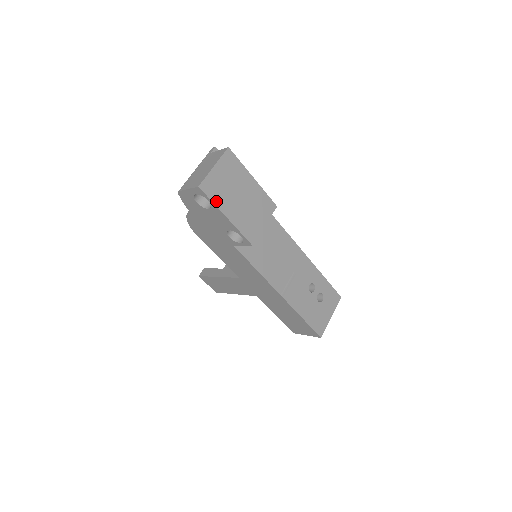
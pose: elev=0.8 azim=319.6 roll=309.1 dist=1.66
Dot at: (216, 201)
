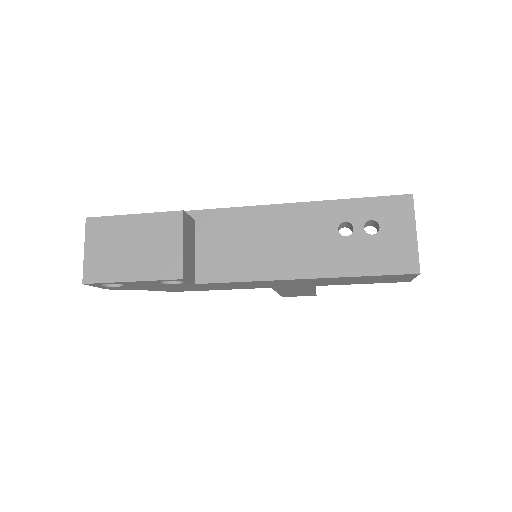
Dot at: (109, 278)
